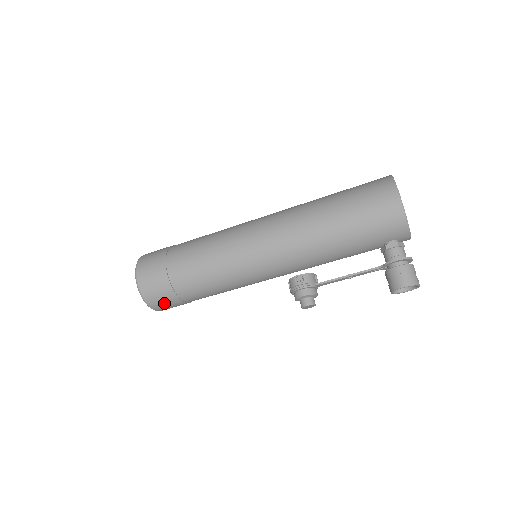
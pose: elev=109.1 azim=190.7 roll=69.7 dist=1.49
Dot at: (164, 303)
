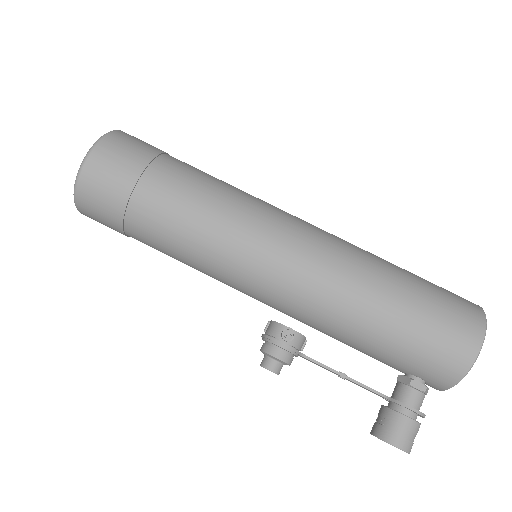
Dot at: (98, 214)
